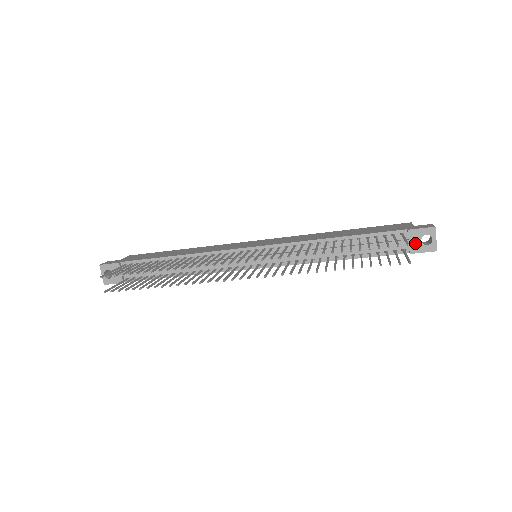
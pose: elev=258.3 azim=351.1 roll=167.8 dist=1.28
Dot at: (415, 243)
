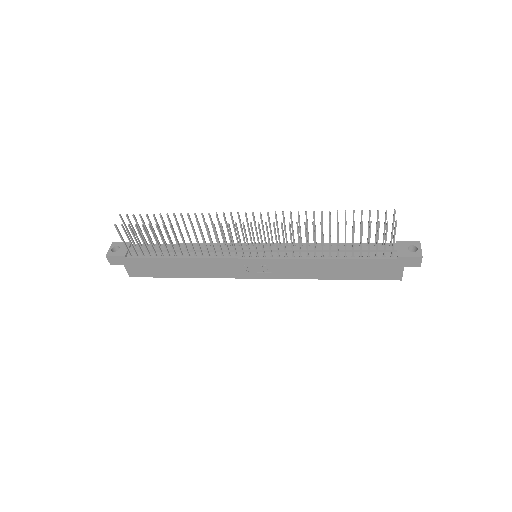
Dot at: (402, 250)
